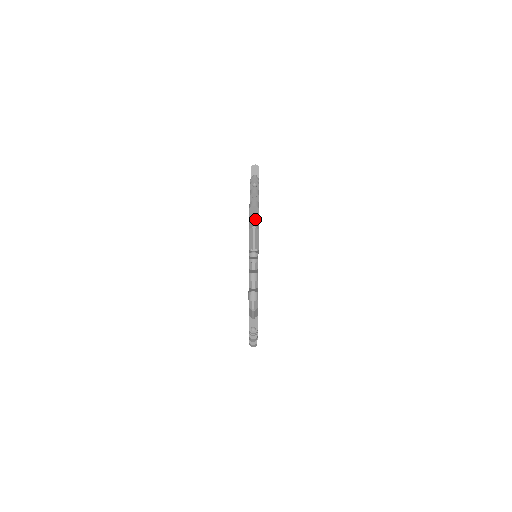
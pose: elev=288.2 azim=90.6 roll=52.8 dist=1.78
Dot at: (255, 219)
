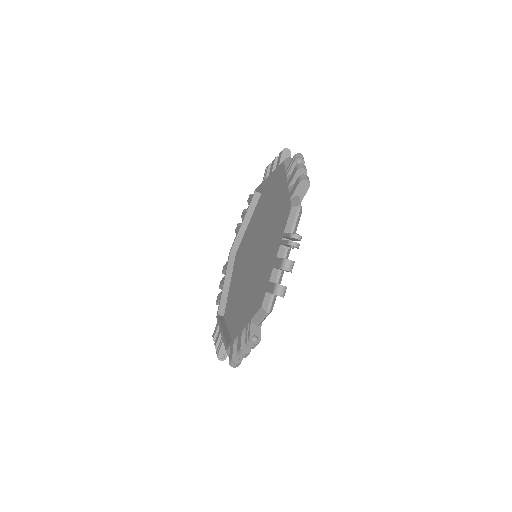
Dot at: occluded
